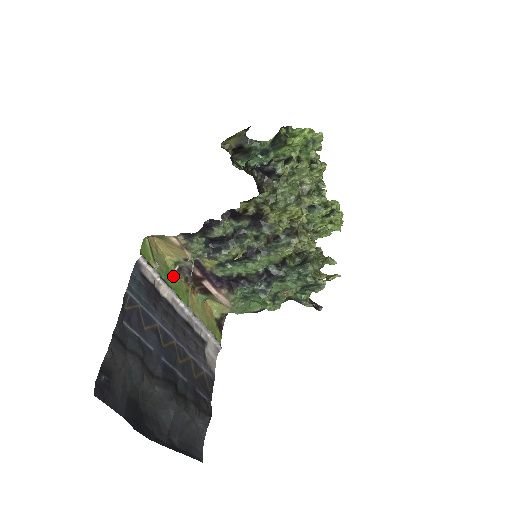
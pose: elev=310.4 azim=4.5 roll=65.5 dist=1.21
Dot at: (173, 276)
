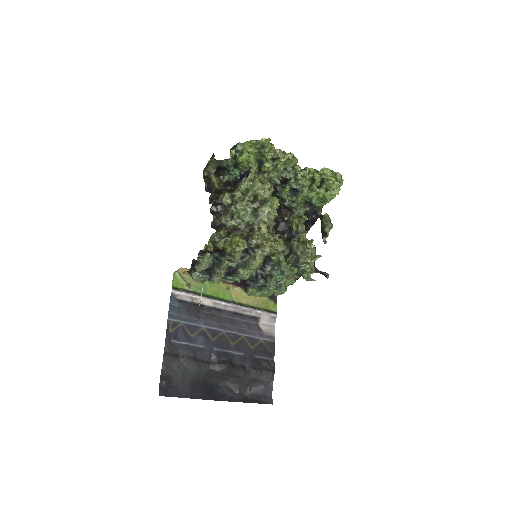
Dot at: (210, 285)
